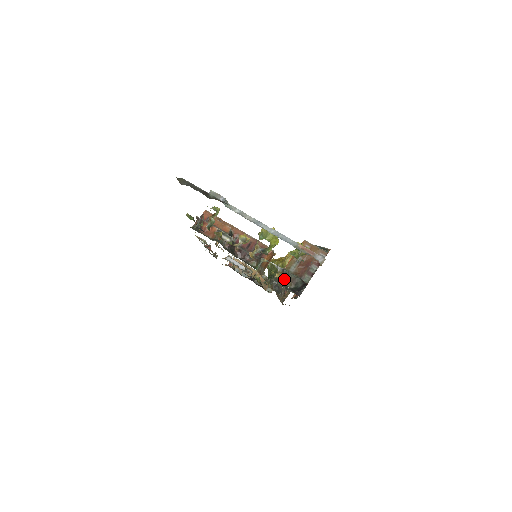
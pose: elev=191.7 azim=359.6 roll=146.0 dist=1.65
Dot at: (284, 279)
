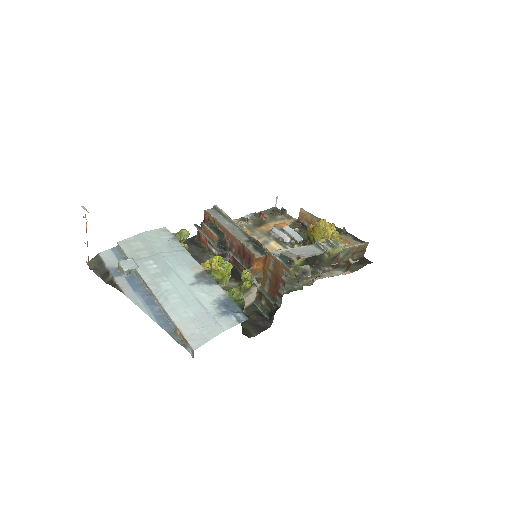
Dot at: (263, 299)
